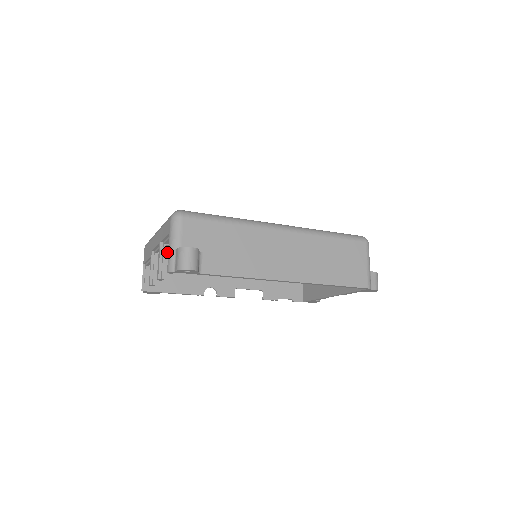
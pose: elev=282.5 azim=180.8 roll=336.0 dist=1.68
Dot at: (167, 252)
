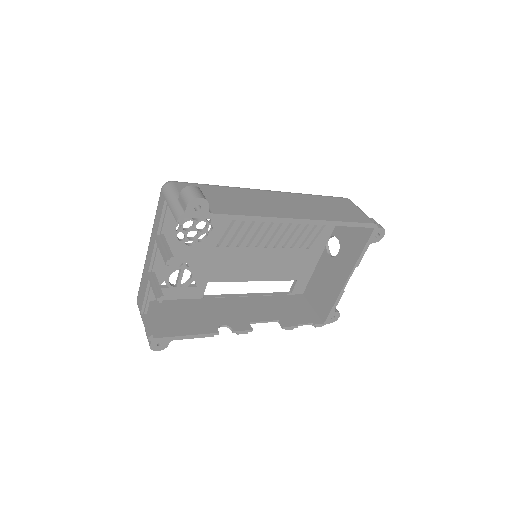
Dot at: (162, 303)
